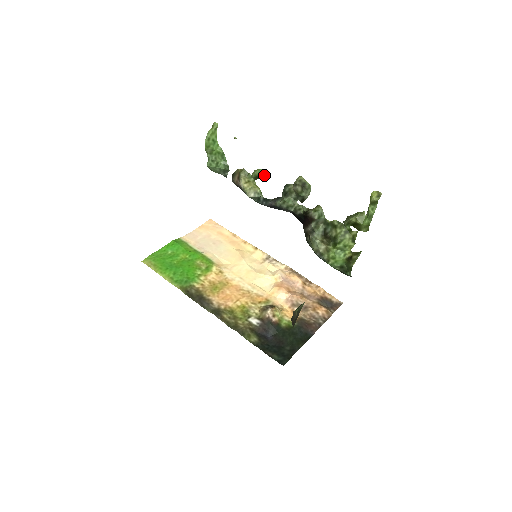
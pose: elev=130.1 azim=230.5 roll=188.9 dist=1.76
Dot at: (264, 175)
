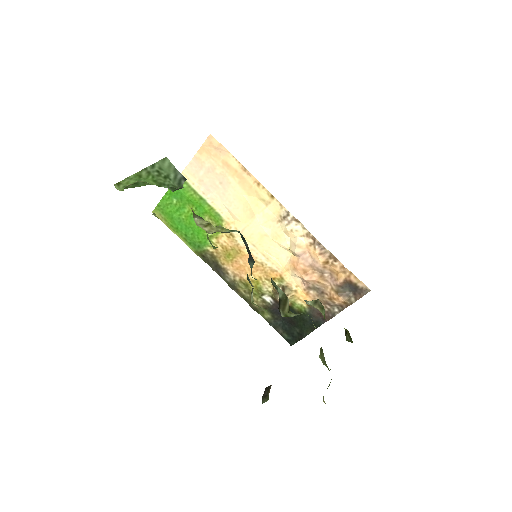
Dot at: occluded
